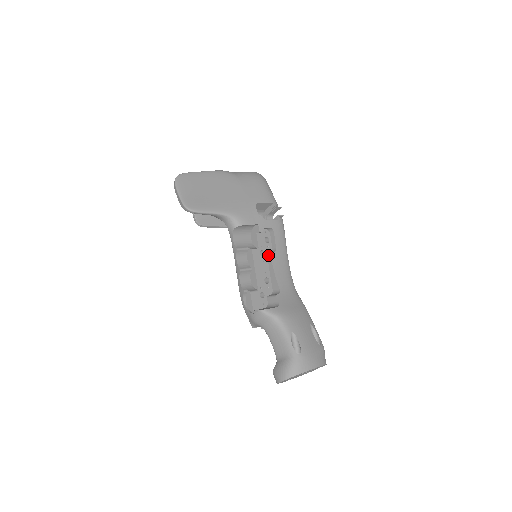
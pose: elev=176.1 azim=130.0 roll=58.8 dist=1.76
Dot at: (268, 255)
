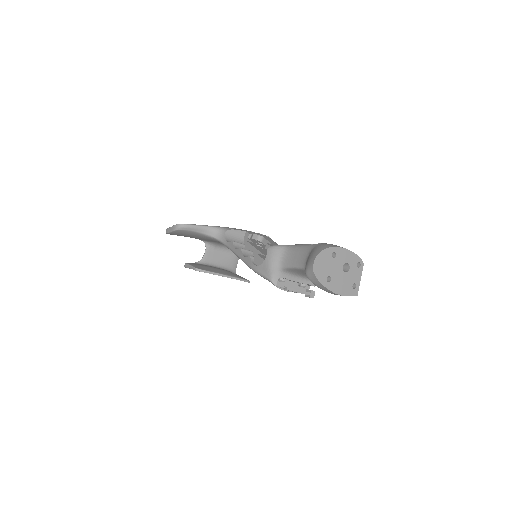
Dot at: (265, 246)
